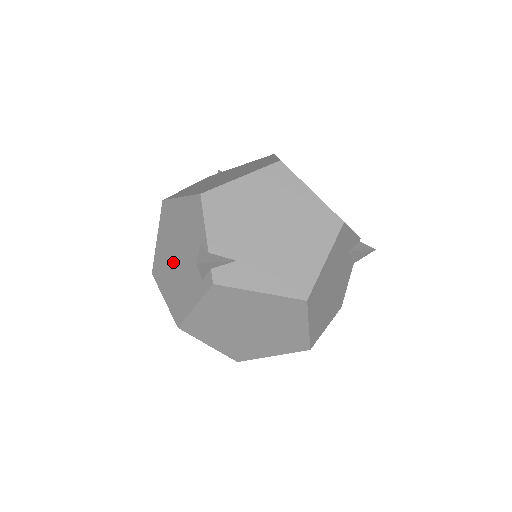
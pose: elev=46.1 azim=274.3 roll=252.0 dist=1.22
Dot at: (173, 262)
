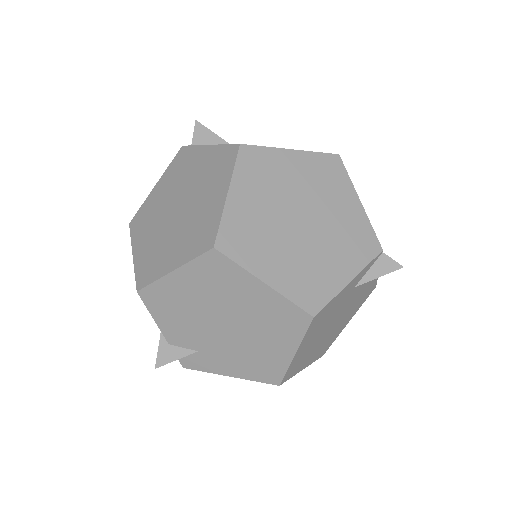
Dot at: occluded
